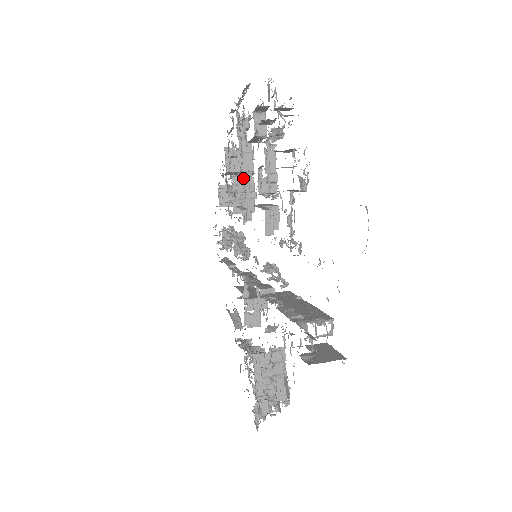
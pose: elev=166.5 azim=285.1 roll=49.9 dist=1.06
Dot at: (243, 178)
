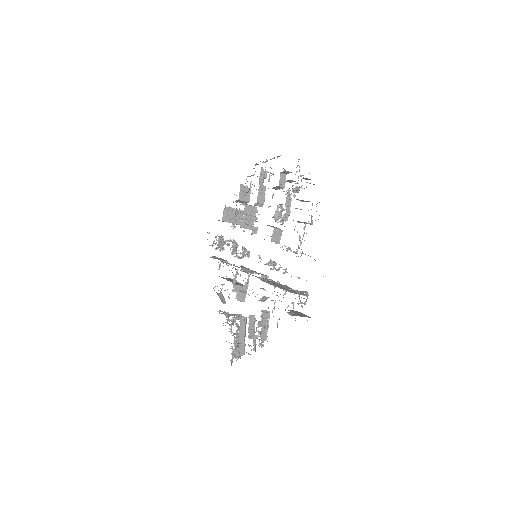
Dot at: occluded
